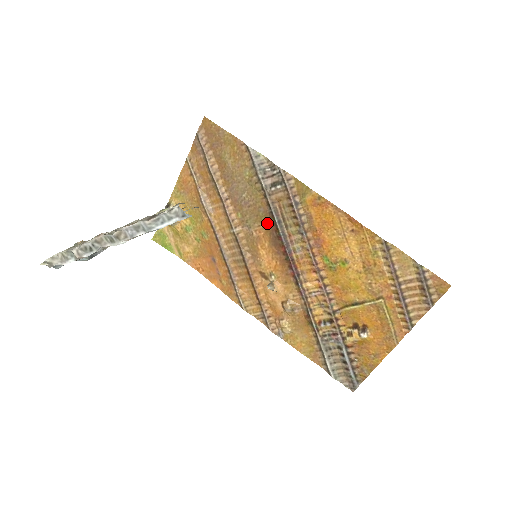
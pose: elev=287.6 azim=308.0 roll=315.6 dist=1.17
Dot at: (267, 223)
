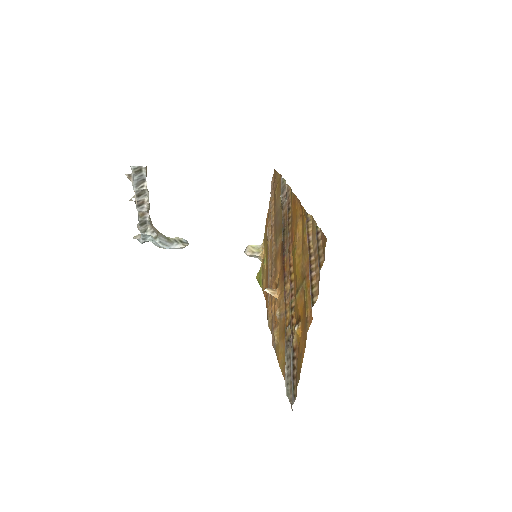
Dot at: occluded
